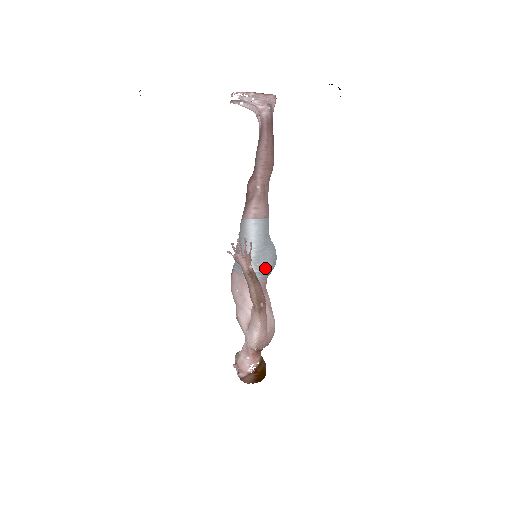
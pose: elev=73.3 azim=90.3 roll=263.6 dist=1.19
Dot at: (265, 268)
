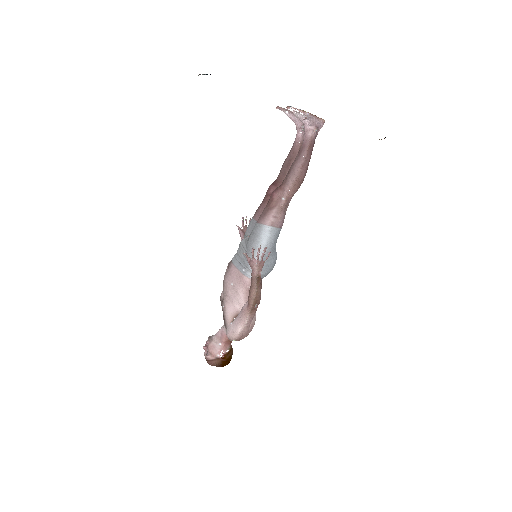
Dot at: (265, 272)
